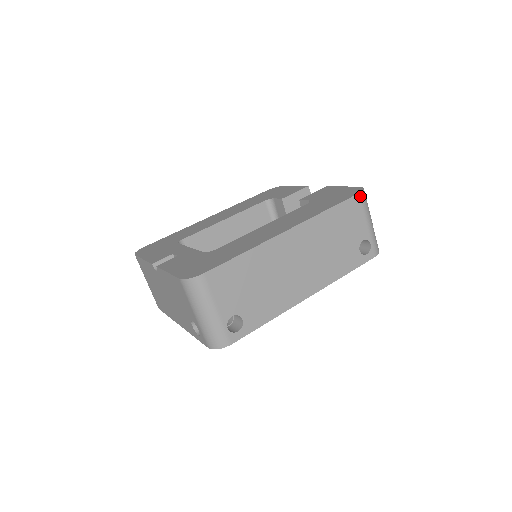
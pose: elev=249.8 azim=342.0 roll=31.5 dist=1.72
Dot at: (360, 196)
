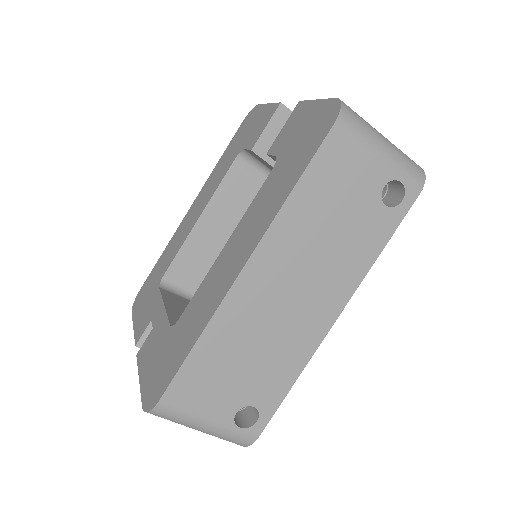
Dot at: (338, 127)
